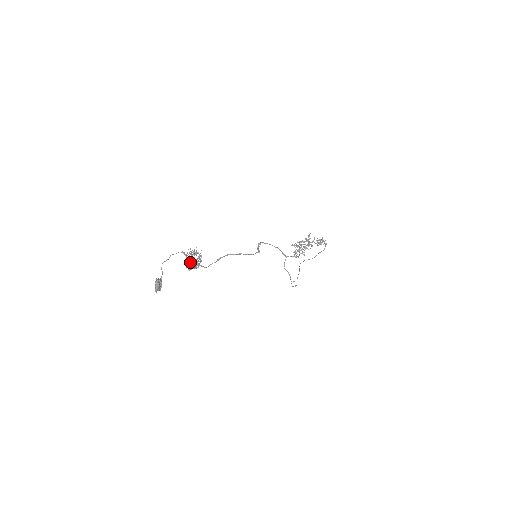
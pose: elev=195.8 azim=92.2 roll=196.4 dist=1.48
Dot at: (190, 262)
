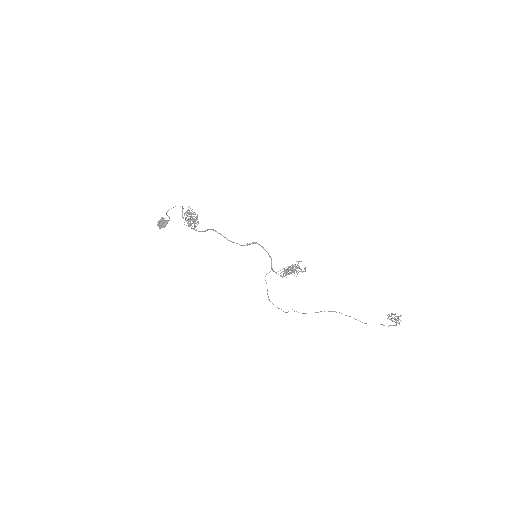
Dot at: (183, 217)
